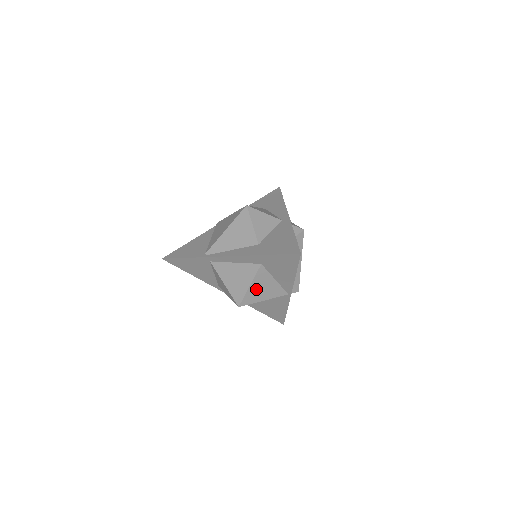
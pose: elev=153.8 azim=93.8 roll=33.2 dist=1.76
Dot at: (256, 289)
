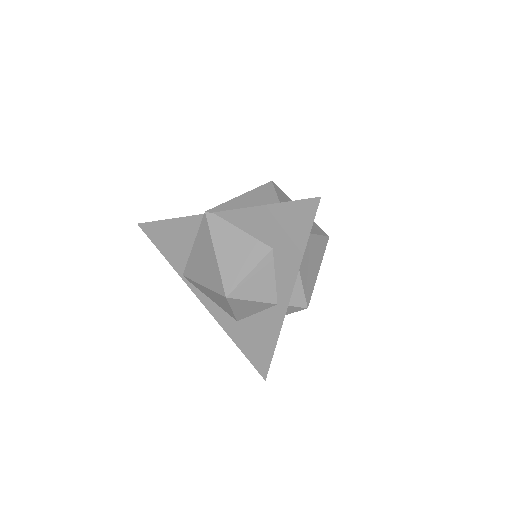
Dot at: occluded
